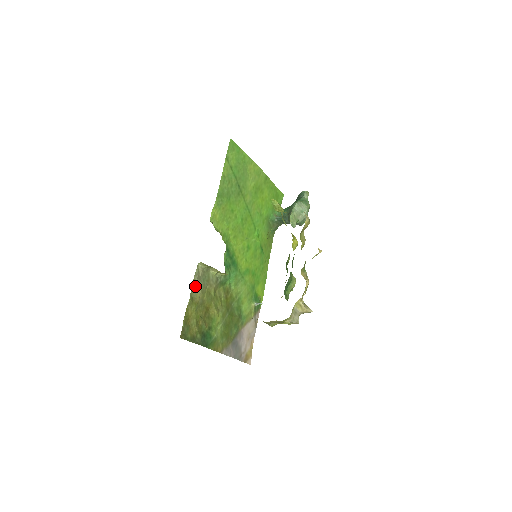
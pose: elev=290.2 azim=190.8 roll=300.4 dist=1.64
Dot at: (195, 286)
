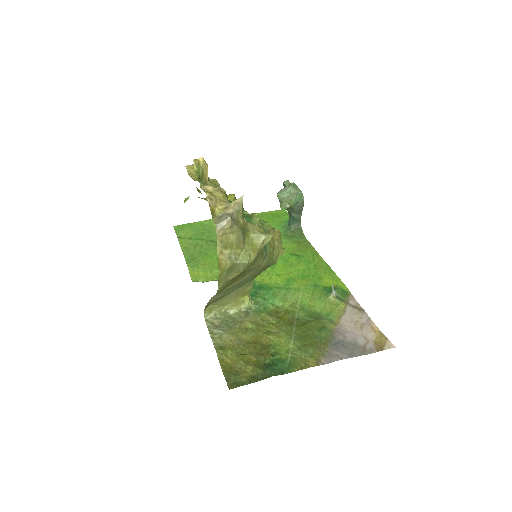
Dot at: (216, 336)
